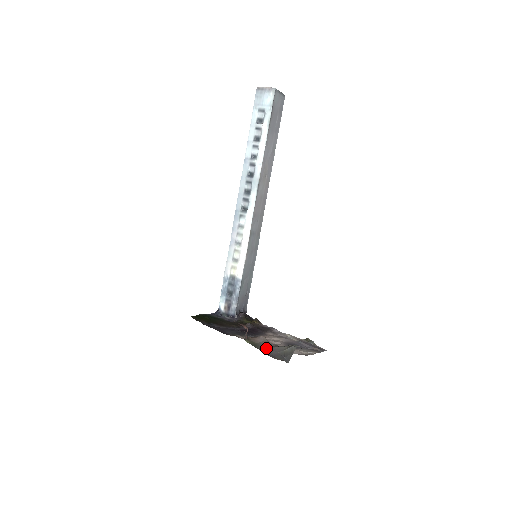
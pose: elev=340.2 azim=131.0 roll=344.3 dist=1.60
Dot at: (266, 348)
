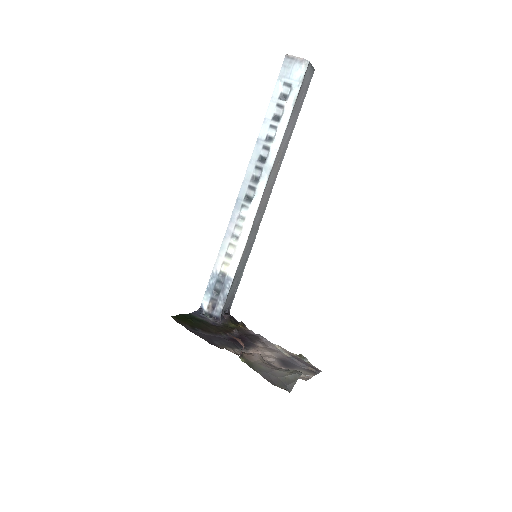
Dot at: (264, 370)
